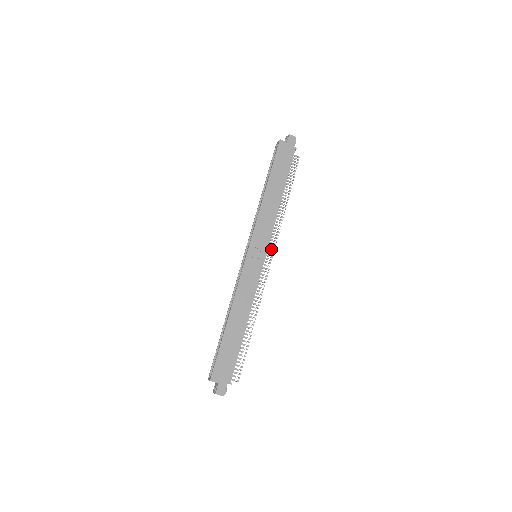
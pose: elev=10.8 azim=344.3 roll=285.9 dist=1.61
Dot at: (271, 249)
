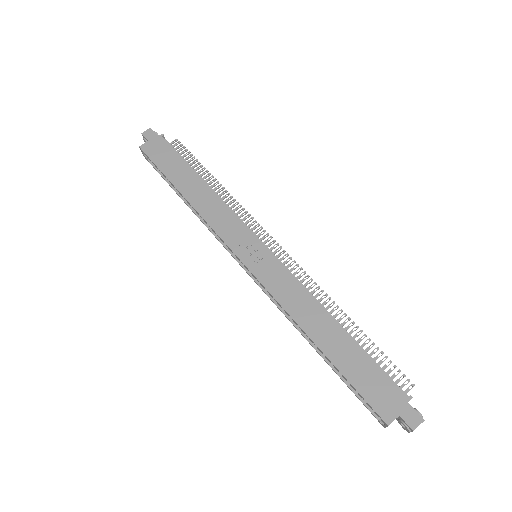
Dot at: (260, 233)
